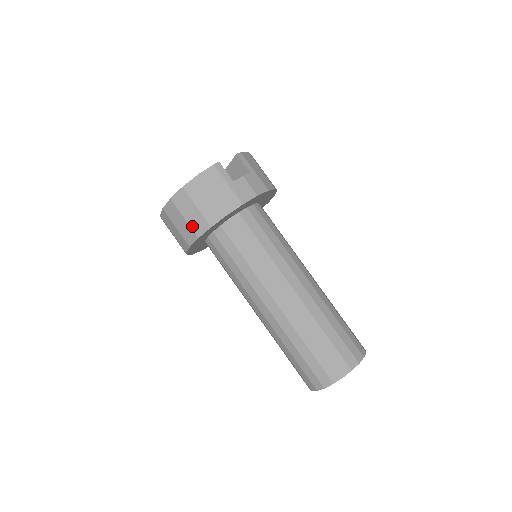
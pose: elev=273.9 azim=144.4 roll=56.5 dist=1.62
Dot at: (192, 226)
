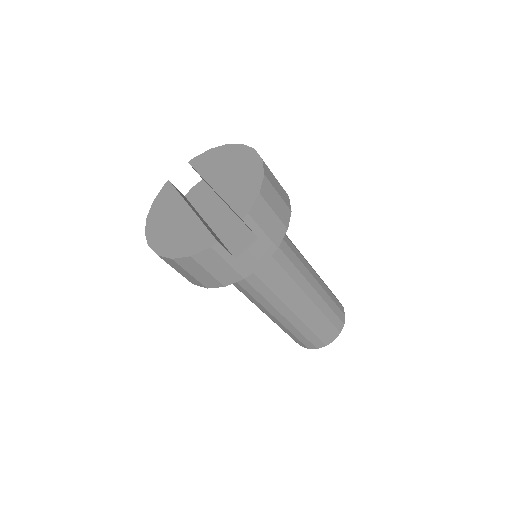
Dot at: (185, 277)
